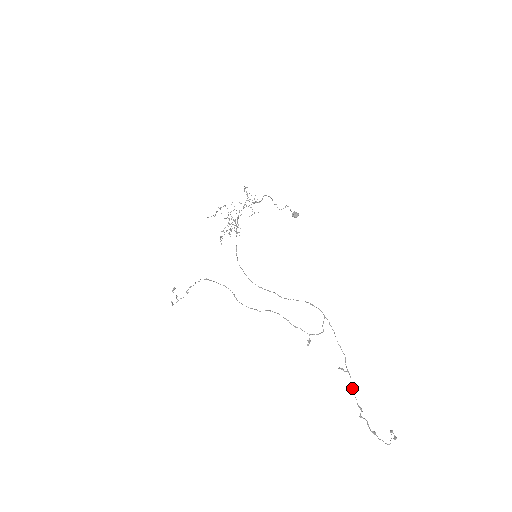
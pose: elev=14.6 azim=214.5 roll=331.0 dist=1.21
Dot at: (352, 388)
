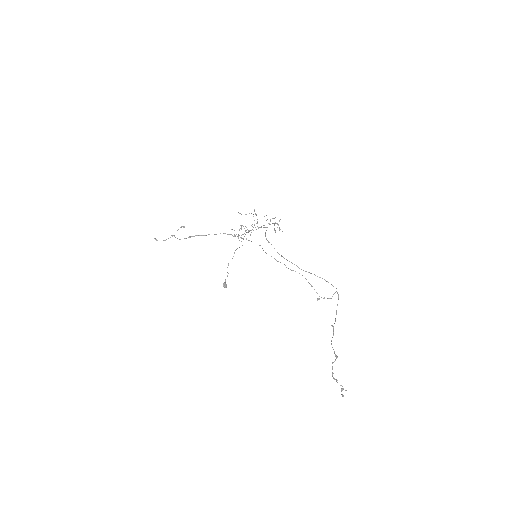
Dot at: occluded
